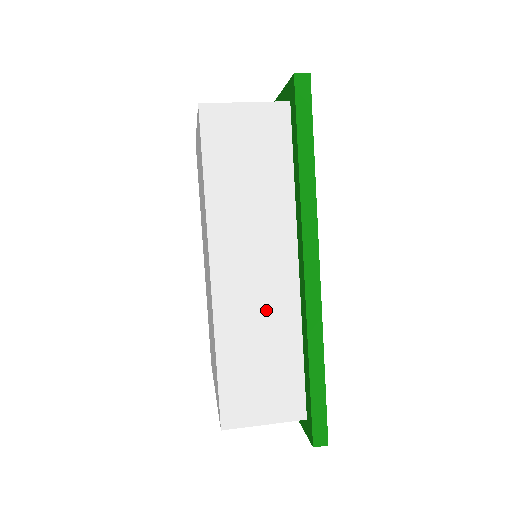
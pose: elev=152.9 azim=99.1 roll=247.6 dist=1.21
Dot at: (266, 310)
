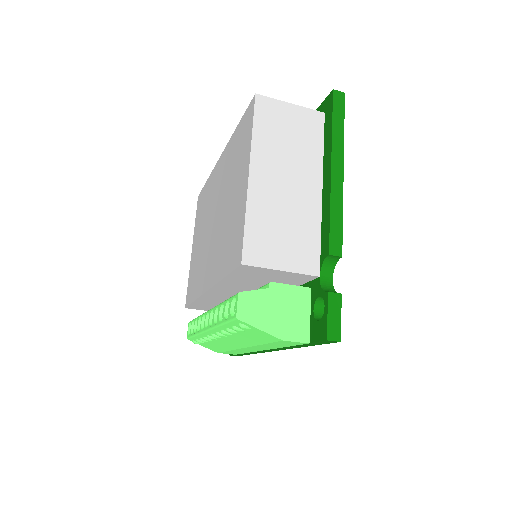
Dot at: occluded
